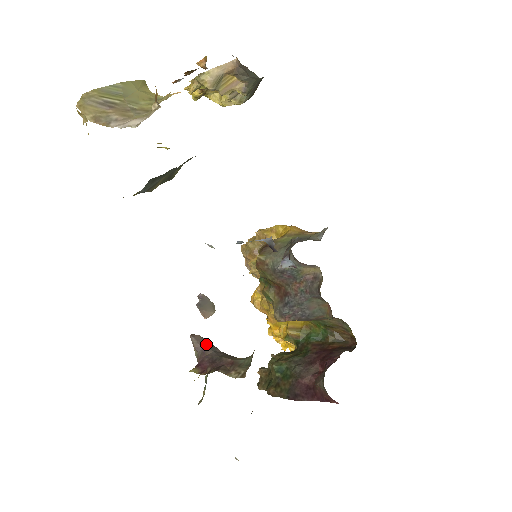
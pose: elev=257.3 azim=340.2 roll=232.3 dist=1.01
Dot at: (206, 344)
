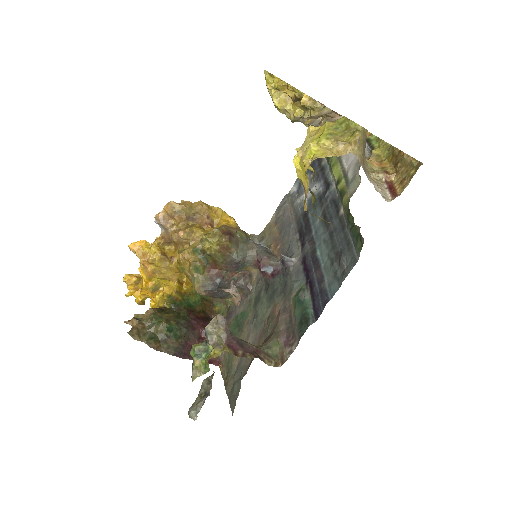
Dot at: (227, 326)
